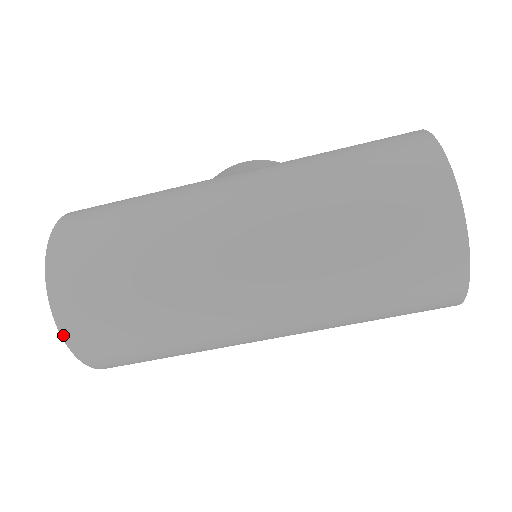
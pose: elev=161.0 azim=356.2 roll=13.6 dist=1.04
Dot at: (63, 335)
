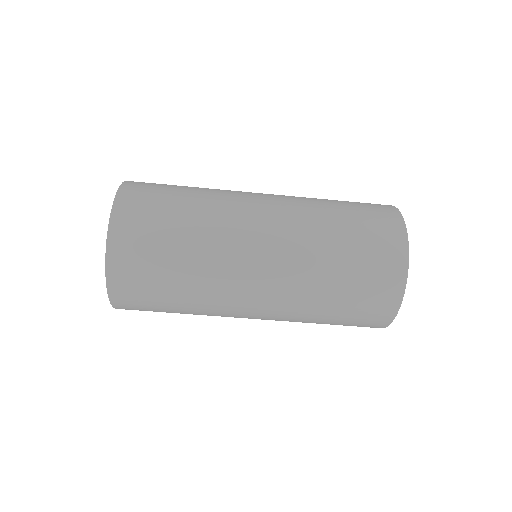
Dot at: (107, 251)
